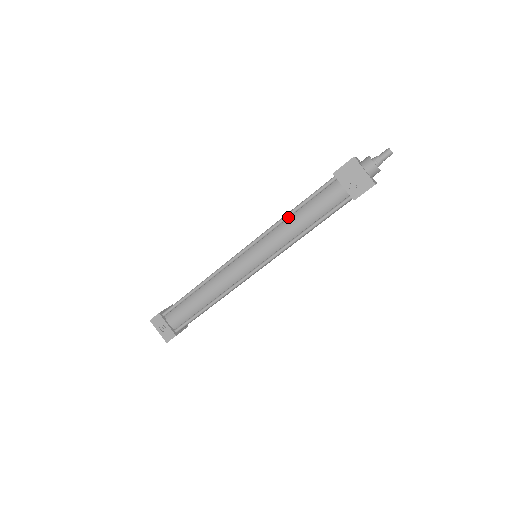
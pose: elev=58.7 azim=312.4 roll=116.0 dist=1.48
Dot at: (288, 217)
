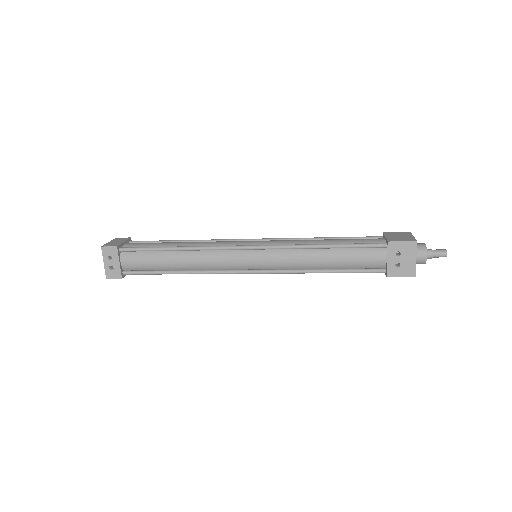
Dot at: (317, 272)
